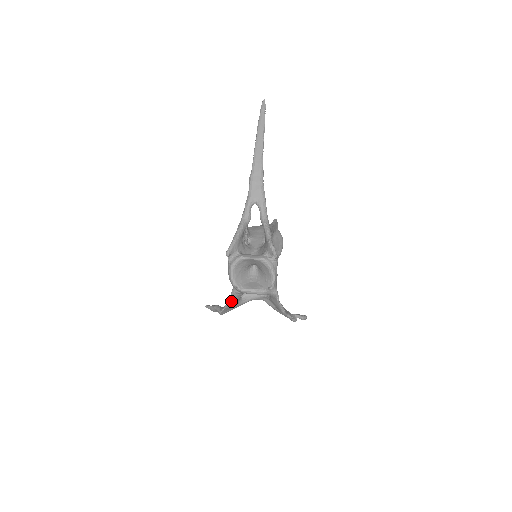
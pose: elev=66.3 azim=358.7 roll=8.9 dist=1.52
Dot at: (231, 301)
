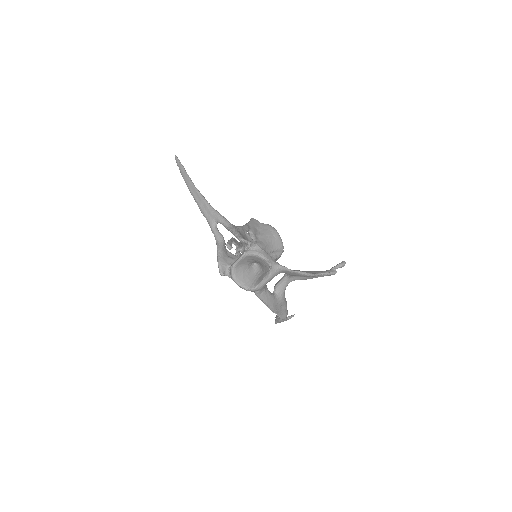
Dot at: (266, 303)
